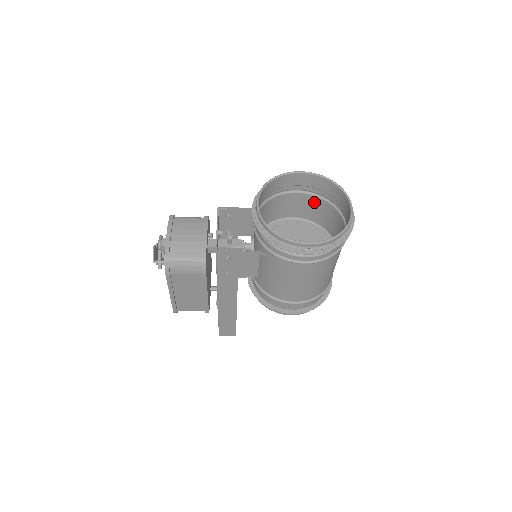
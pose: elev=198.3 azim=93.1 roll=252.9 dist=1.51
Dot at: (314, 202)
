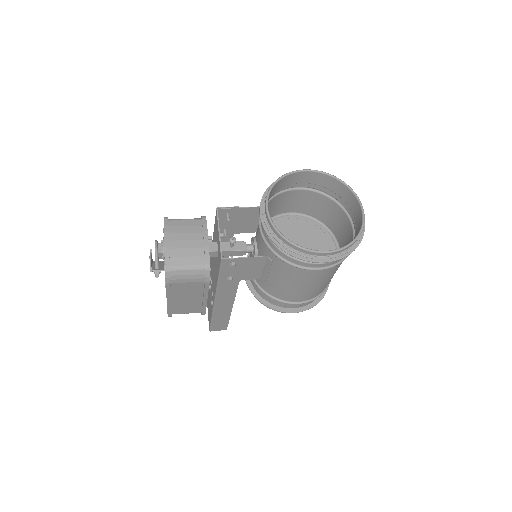
Dot at: (316, 198)
